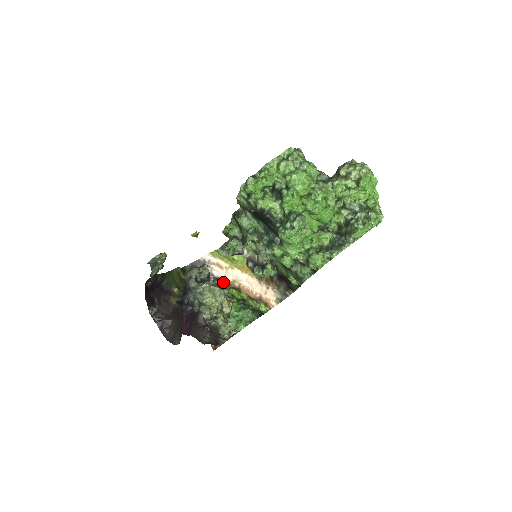
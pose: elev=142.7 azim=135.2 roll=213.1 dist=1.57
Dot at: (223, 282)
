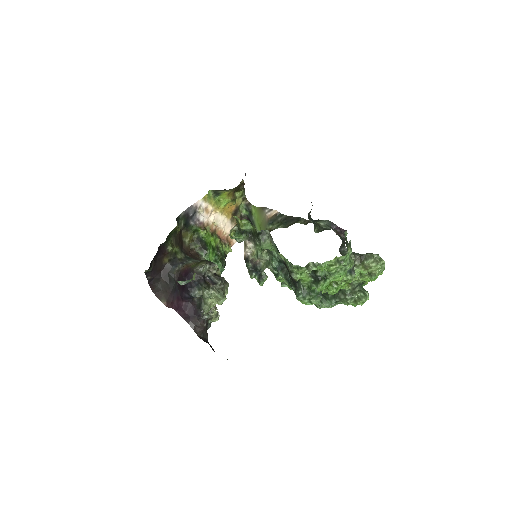
Dot at: (225, 280)
